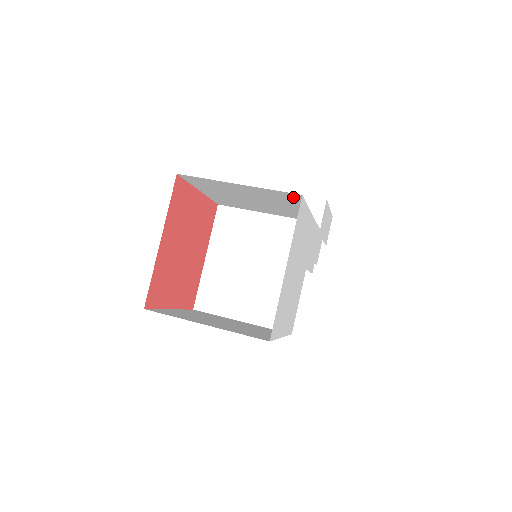
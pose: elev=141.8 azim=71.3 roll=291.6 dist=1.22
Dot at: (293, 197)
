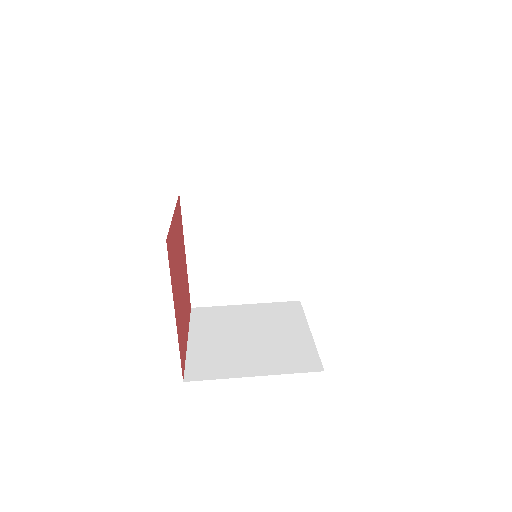
Dot at: occluded
